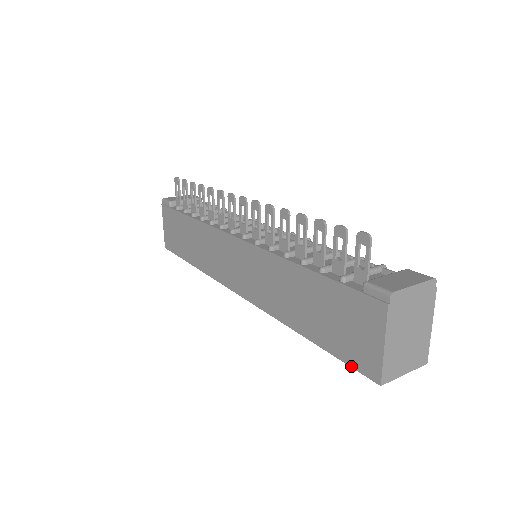
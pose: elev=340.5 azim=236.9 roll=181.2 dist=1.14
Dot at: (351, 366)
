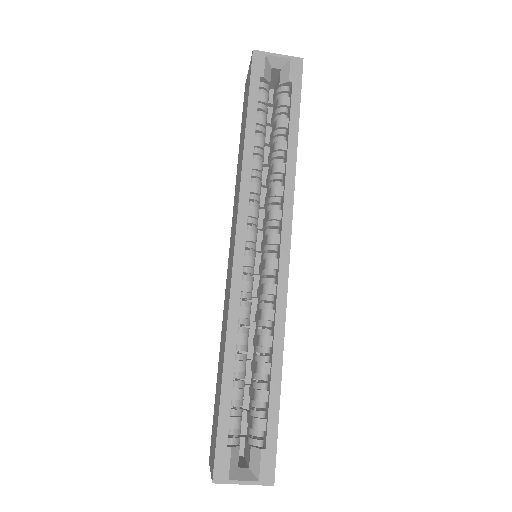
Dot at: (250, 77)
